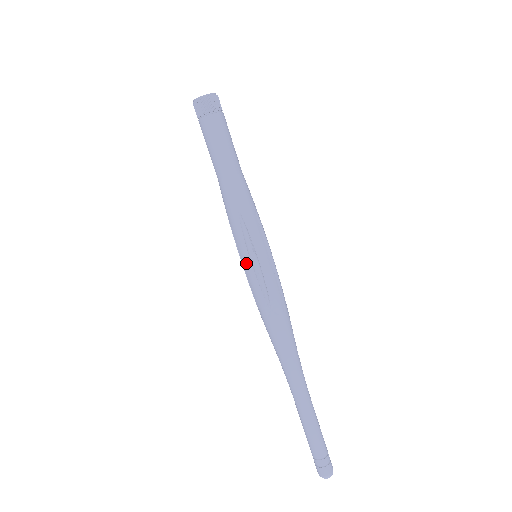
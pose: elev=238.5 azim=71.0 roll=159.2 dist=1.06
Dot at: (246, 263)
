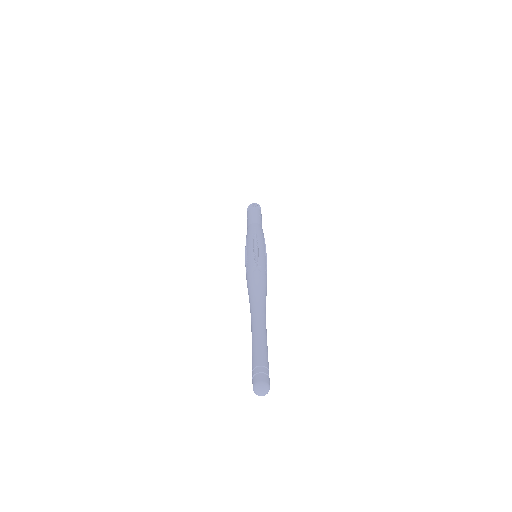
Dot at: (249, 249)
